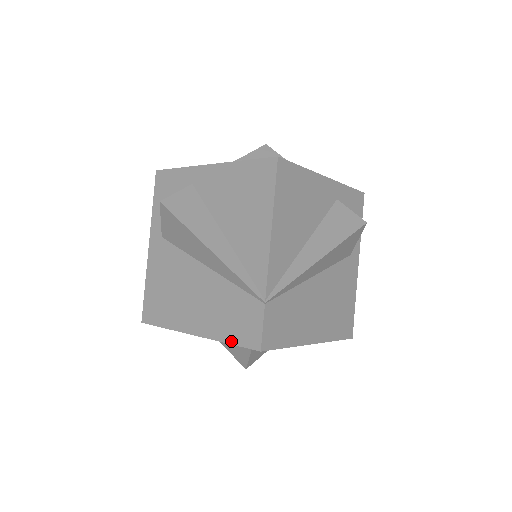
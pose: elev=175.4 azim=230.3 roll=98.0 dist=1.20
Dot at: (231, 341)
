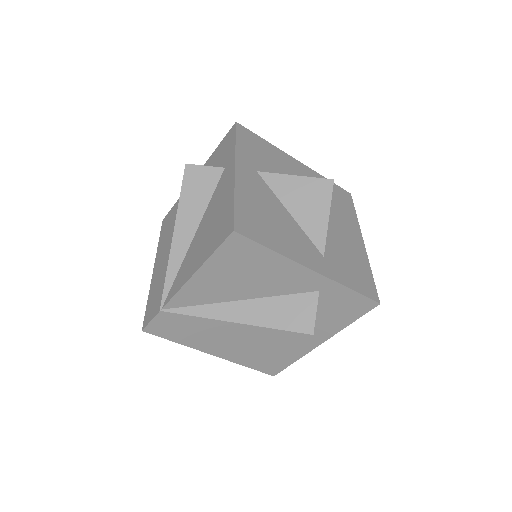
Dot at: (148, 302)
